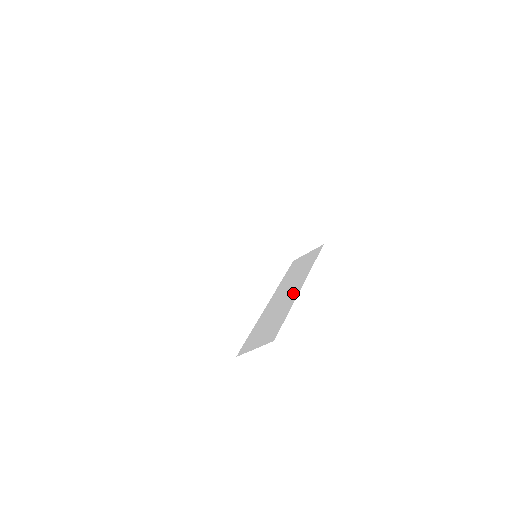
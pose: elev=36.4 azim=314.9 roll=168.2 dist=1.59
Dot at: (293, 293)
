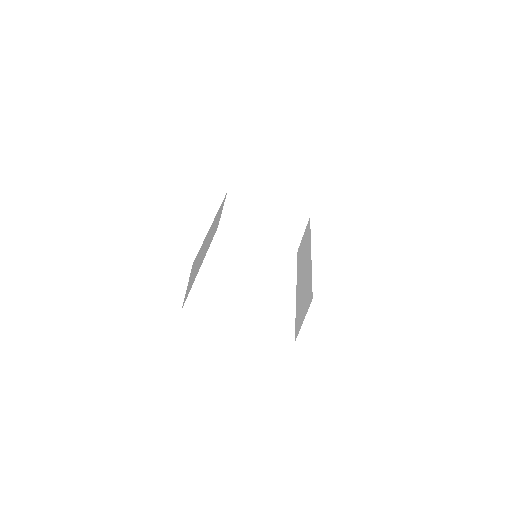
Dot at: (308, 262)
